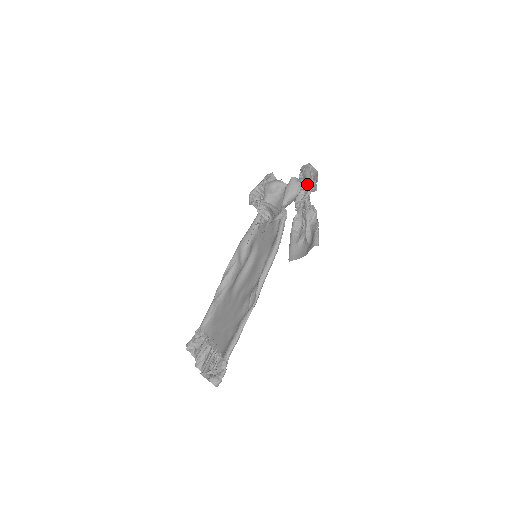
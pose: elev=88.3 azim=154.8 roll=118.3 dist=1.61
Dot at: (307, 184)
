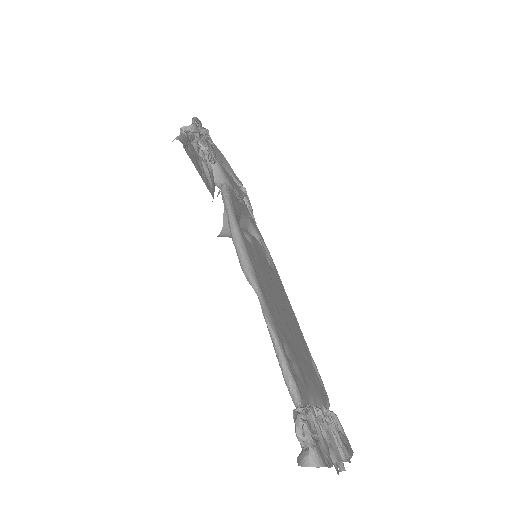
Dot at: occluded
